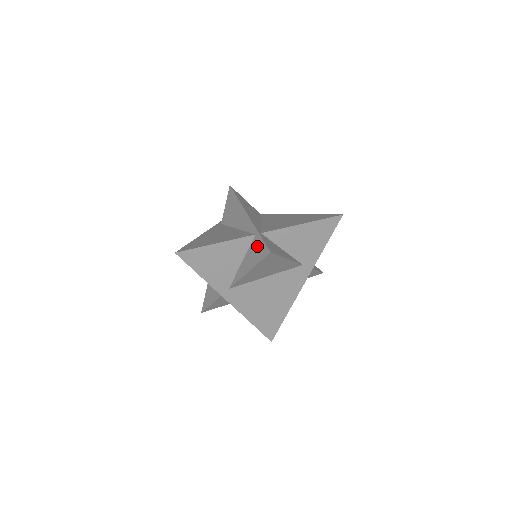
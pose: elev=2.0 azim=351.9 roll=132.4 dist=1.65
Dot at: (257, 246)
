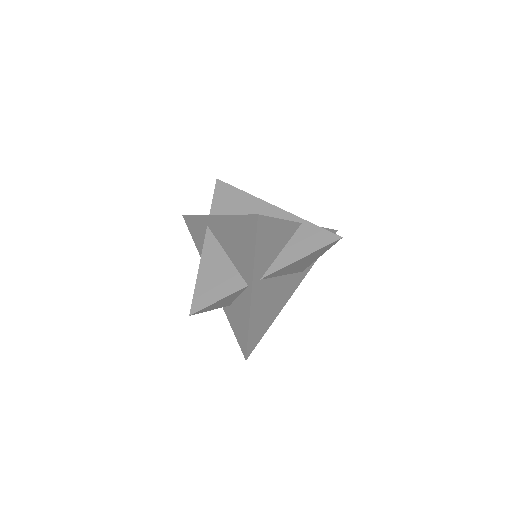
Dot at: (311, 233)
